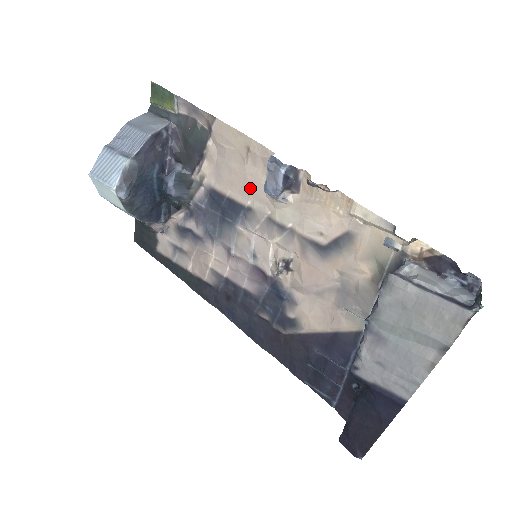
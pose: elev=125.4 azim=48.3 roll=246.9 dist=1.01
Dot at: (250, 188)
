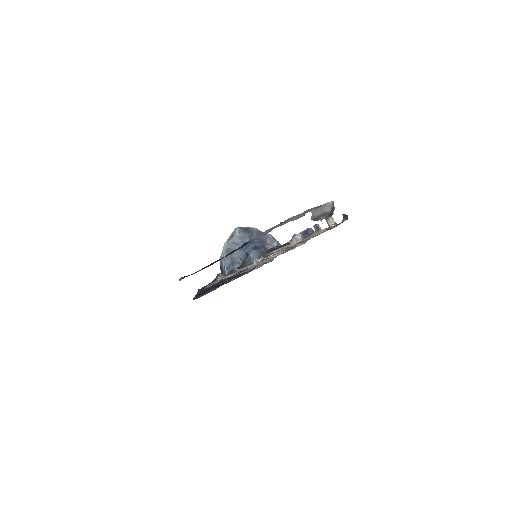
Dot at: occluded
